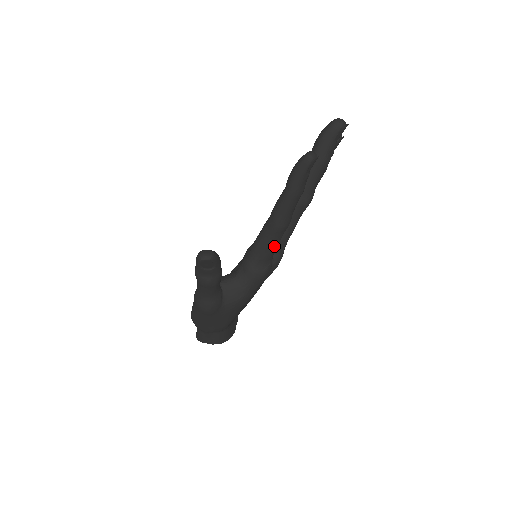
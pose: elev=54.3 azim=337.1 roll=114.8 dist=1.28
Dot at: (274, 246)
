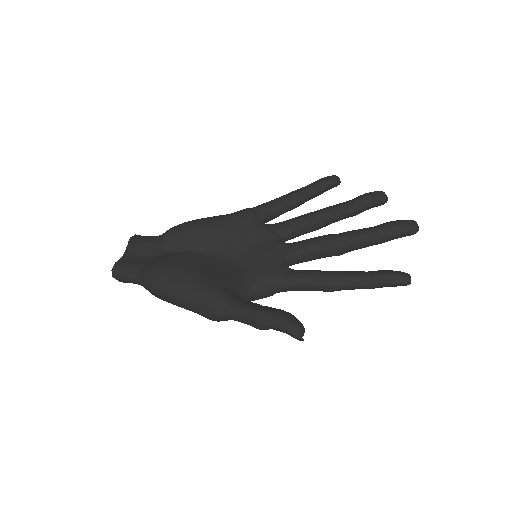
Dot at: occluded
